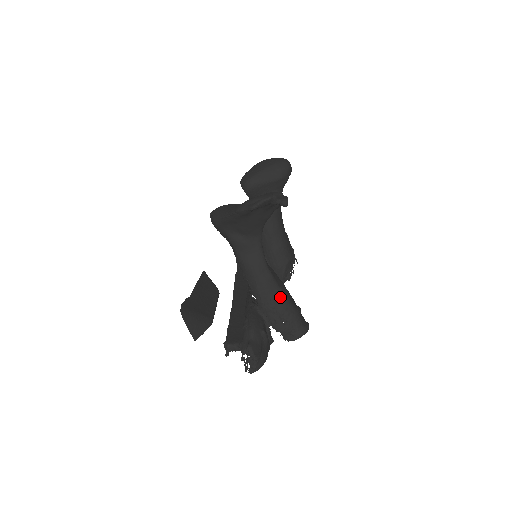
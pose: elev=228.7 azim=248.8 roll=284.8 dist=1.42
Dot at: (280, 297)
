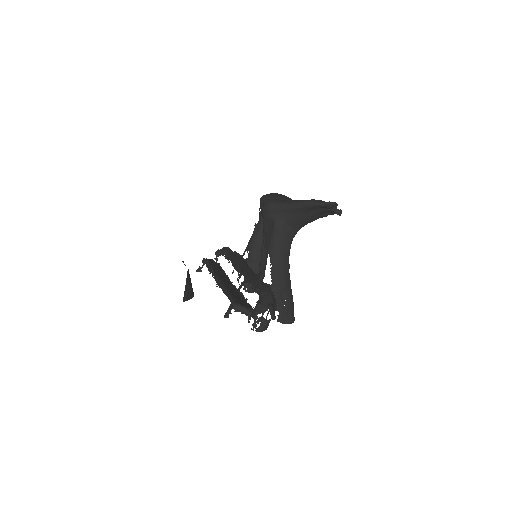
Dot at: (289, 285)
